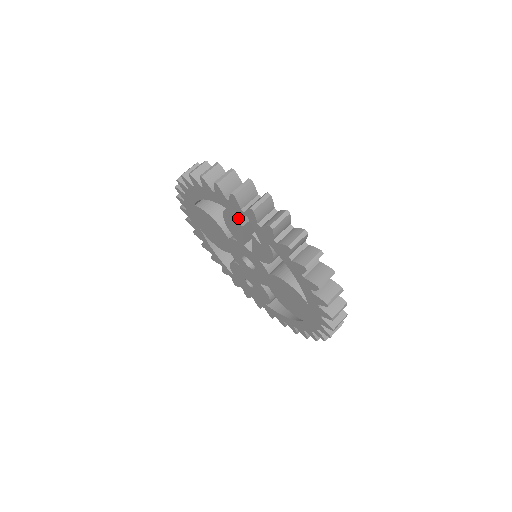
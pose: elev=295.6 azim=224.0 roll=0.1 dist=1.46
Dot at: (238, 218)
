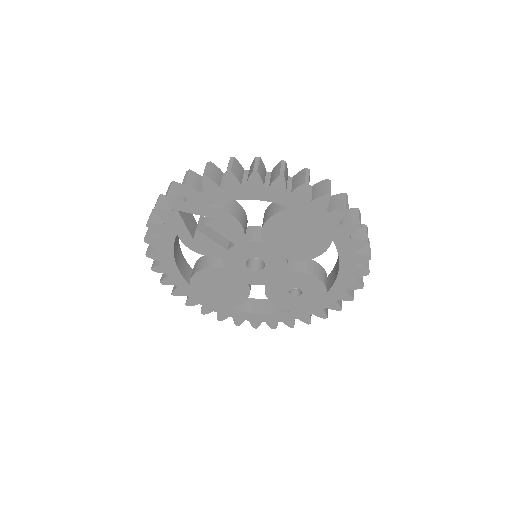
Dot at: (185, 227)
